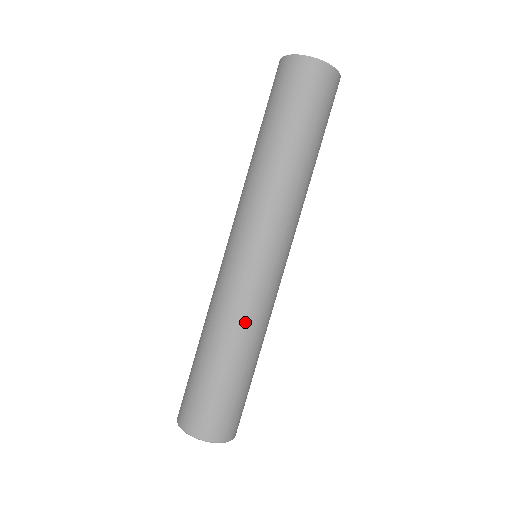
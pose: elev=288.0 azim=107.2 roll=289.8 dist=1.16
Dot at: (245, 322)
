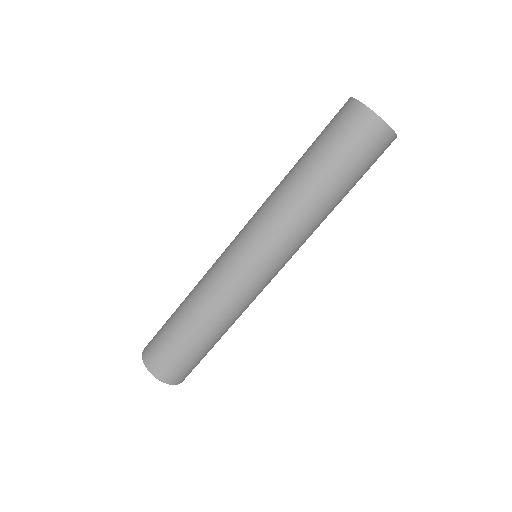
Dot at: (229, 311)
